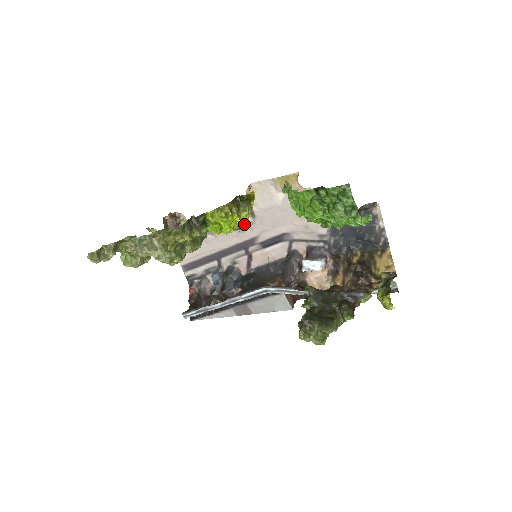
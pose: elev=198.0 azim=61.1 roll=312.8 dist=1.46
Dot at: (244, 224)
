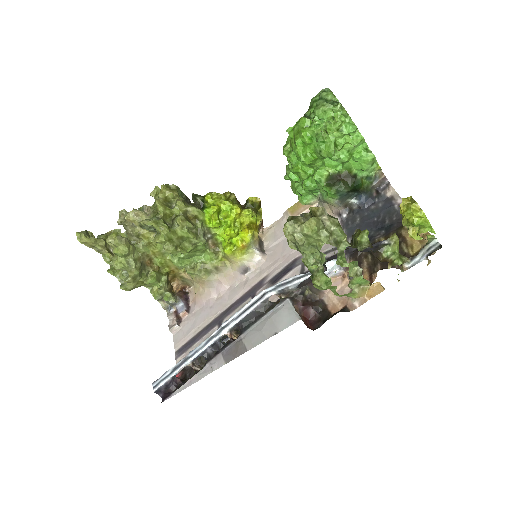
Dot at: (247, 229)
